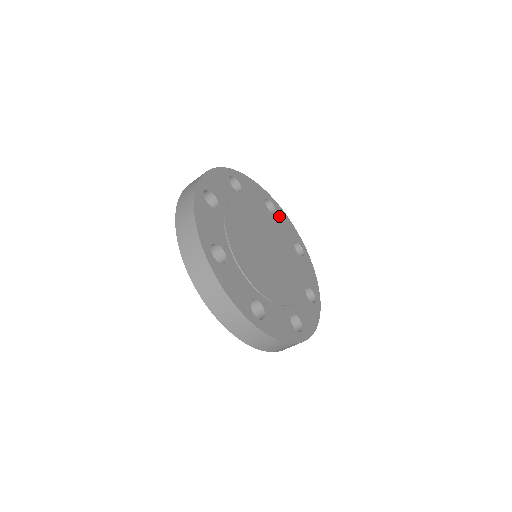
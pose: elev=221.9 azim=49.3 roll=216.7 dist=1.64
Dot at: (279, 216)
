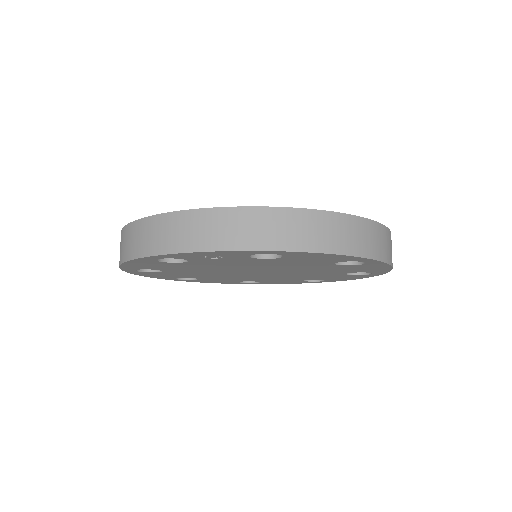
Dot at: occluded
